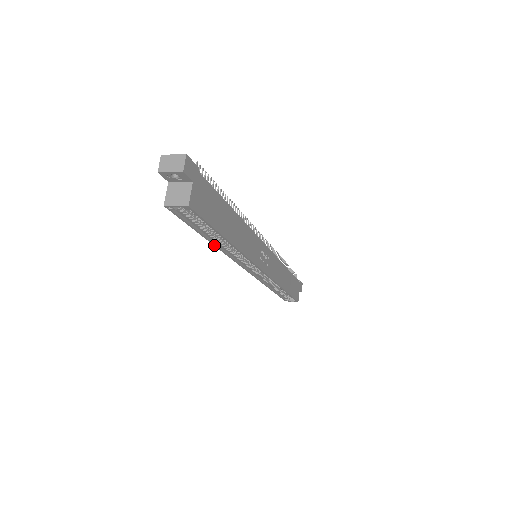
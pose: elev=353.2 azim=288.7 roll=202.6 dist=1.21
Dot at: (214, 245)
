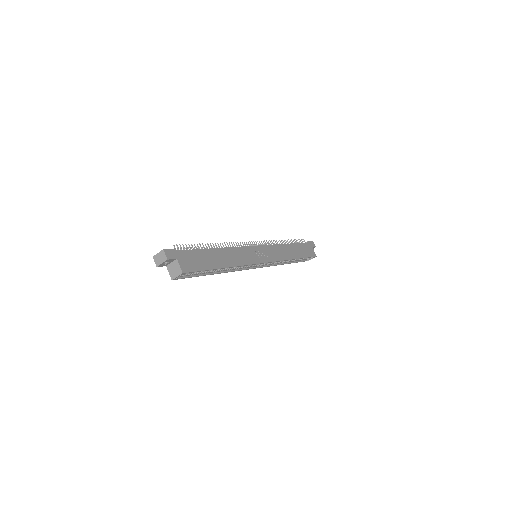
Dot at: (220, 273)
